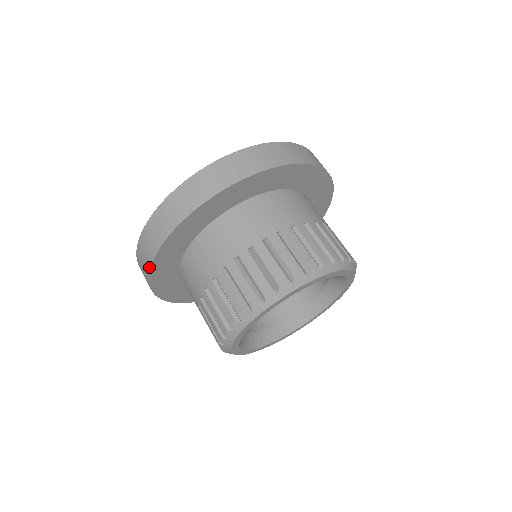
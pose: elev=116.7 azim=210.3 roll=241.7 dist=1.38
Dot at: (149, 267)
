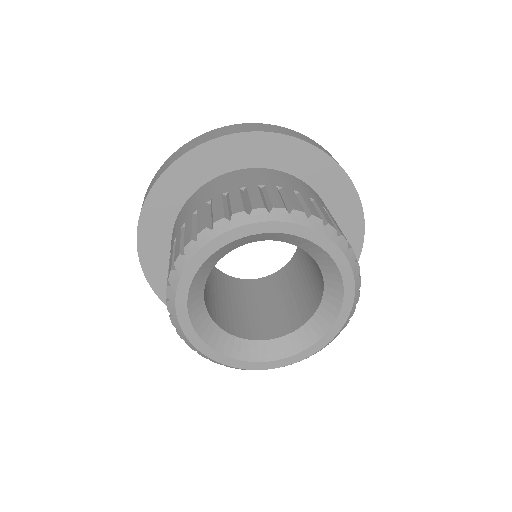
Dot at: (139, 260)
